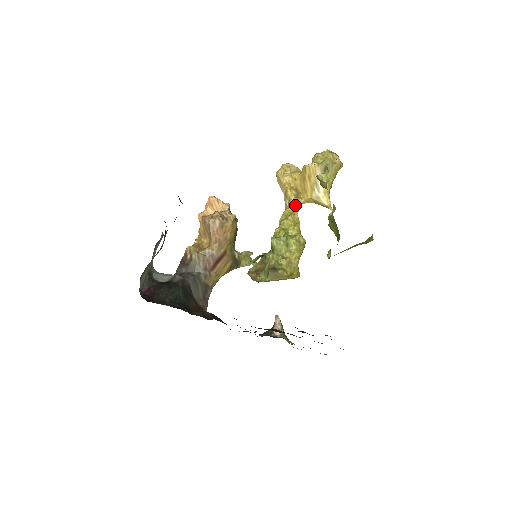
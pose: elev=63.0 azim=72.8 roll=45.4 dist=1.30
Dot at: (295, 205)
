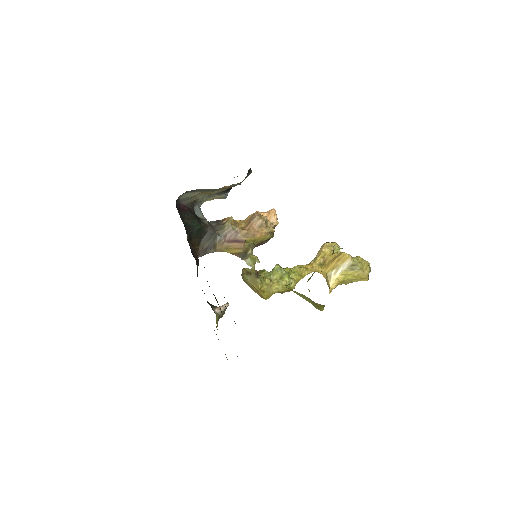
Dot at: (314, 267)
